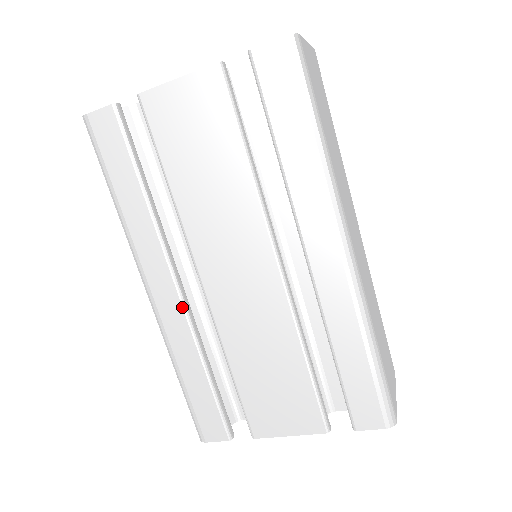
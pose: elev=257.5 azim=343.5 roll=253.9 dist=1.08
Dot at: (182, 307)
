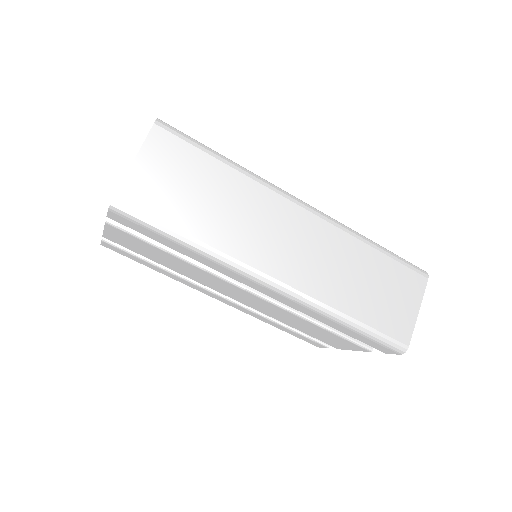
Dot at: (237, 305)
